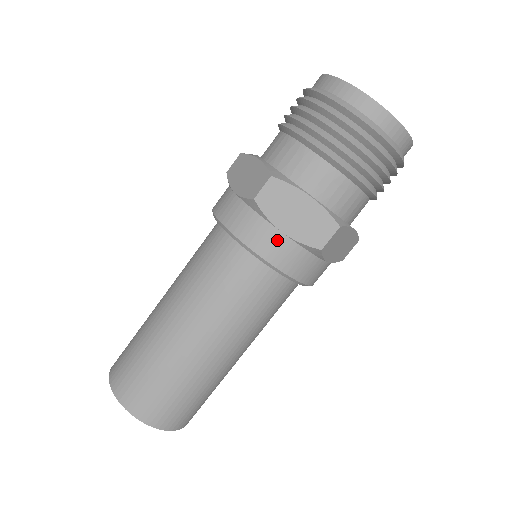
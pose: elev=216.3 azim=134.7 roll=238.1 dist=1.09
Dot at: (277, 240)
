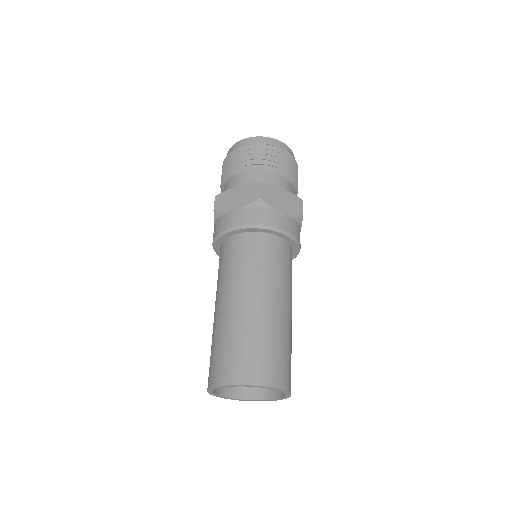
Dot at: (236, 214)
